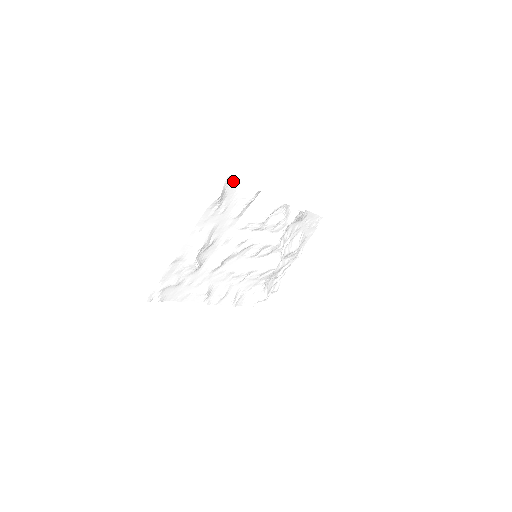
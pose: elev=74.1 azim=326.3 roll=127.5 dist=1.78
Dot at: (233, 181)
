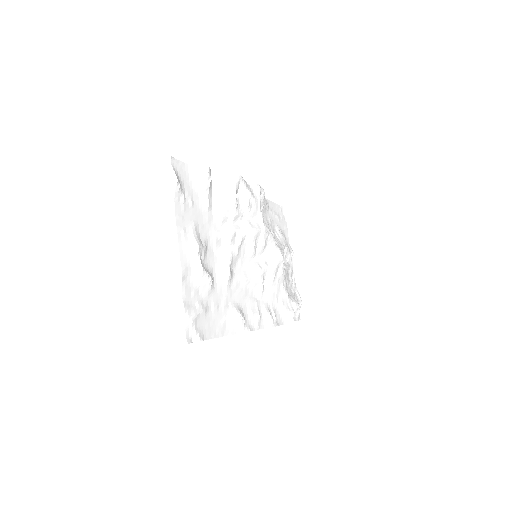
Dot at: (179, 165)
